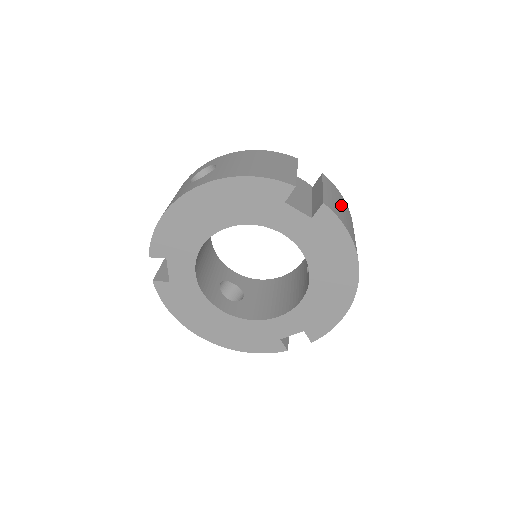
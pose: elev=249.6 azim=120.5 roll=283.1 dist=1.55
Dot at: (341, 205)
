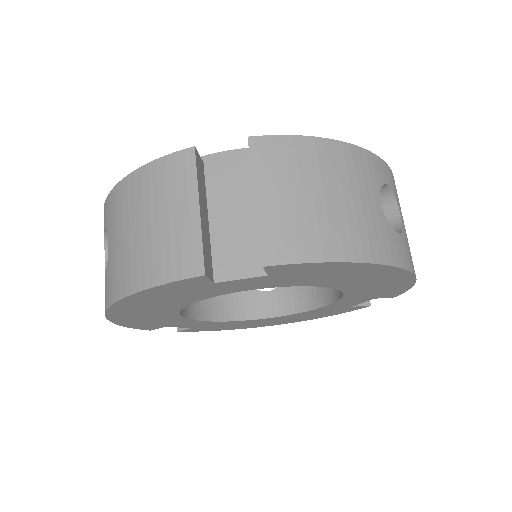
Dot at: (307, 188)
